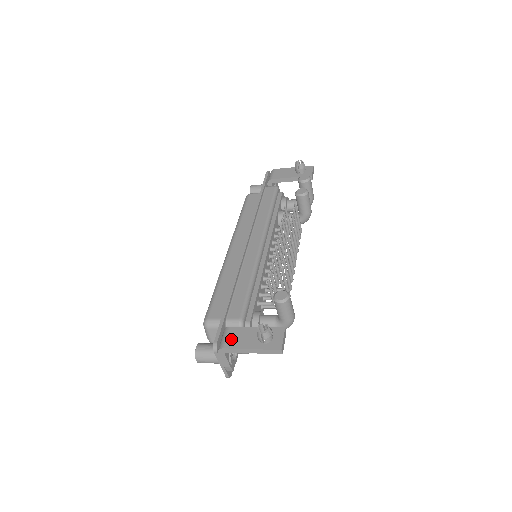
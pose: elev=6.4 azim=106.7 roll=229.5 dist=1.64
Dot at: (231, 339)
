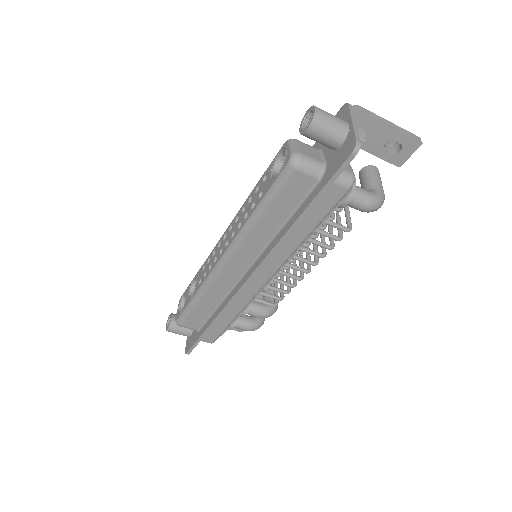
Dot at: occluded
